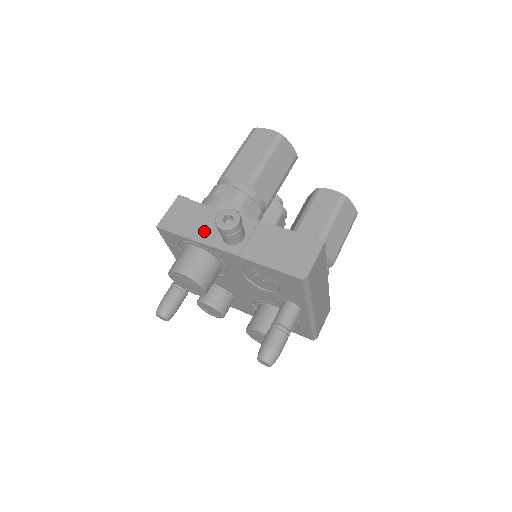
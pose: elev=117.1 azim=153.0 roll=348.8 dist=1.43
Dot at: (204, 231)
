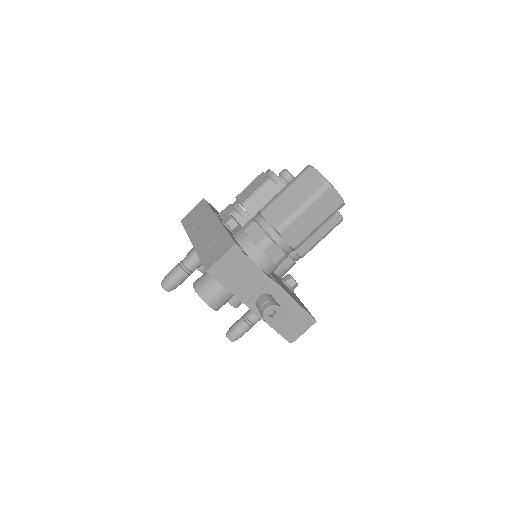
Dot at: (244, 289)
